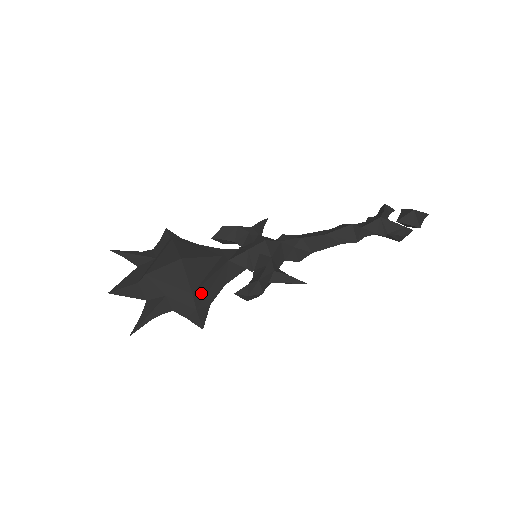
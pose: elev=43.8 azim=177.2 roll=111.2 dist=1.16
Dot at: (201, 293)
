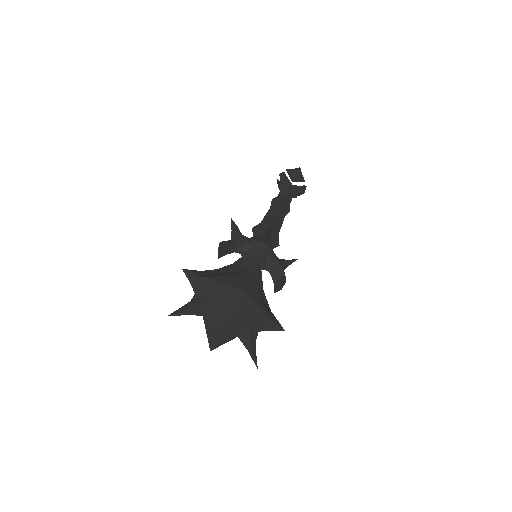
Dot at: (265, 307)
